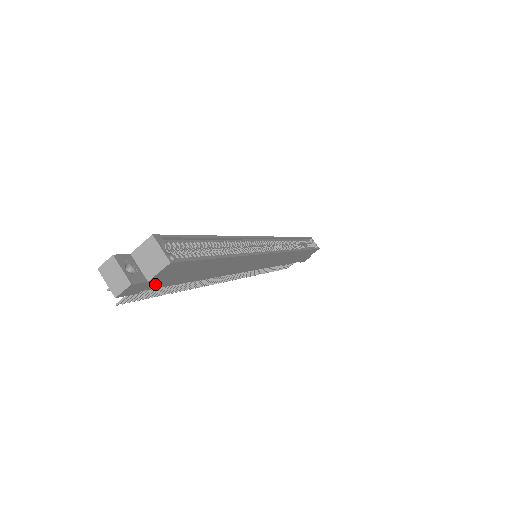
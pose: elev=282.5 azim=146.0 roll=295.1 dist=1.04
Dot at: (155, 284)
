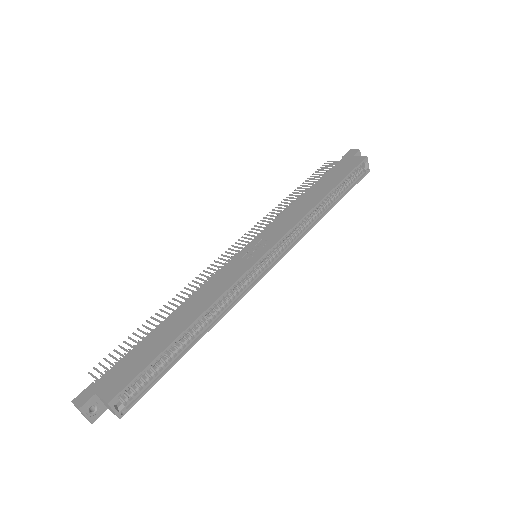
Dot at: occluded
